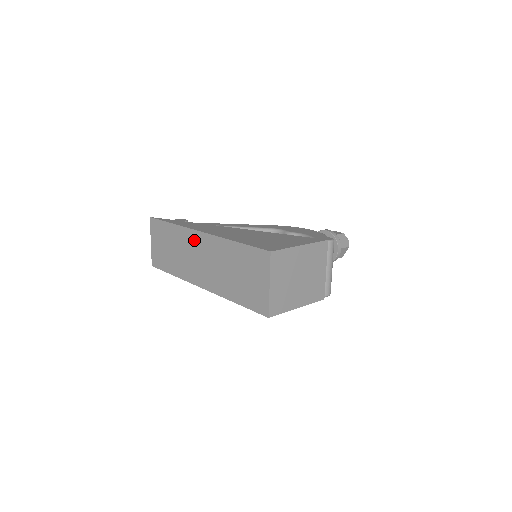
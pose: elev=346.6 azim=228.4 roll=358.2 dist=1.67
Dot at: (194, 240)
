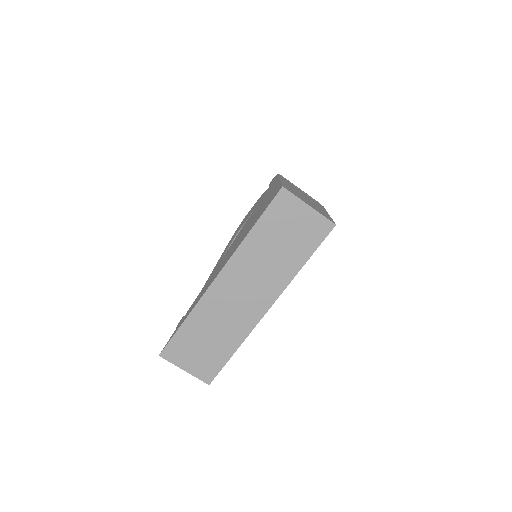
Dot at: (220, 292)
